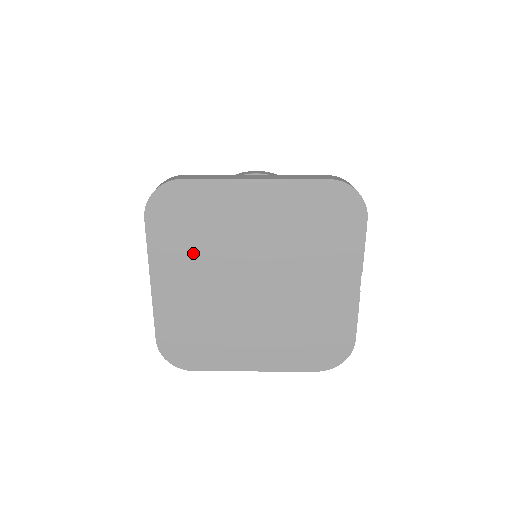
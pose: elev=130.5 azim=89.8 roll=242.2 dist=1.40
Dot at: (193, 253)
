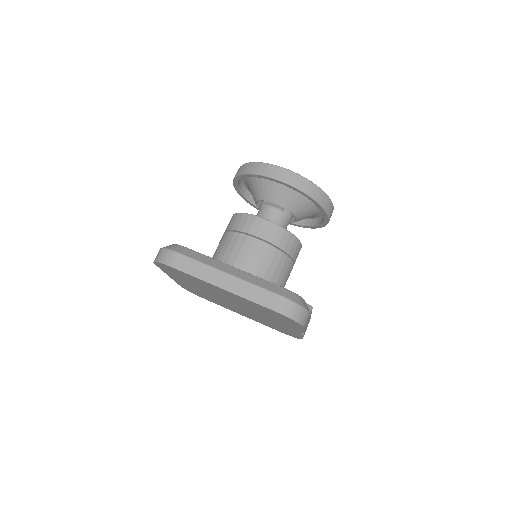
Dot at: occluded
